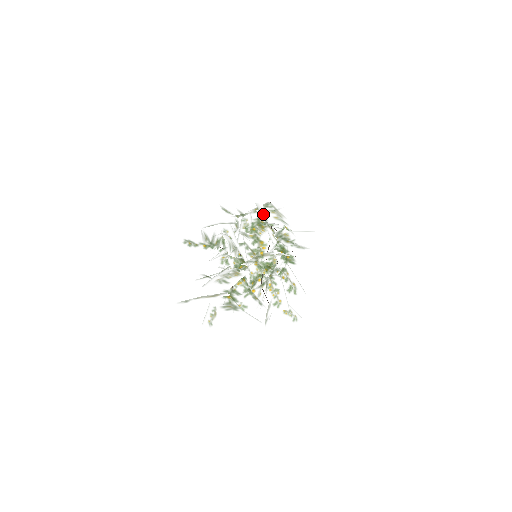
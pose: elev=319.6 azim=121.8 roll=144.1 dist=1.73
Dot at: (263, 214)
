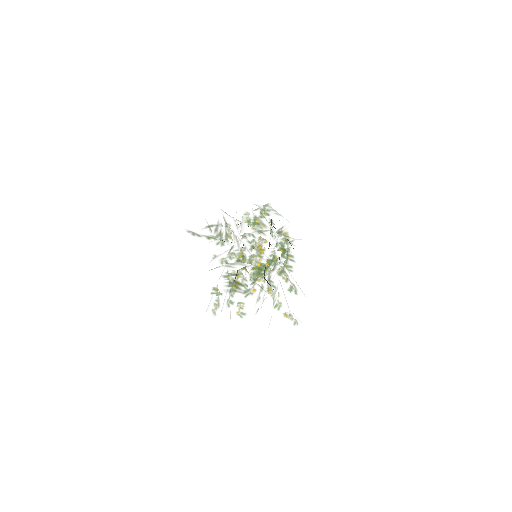
Dot at: occluded
